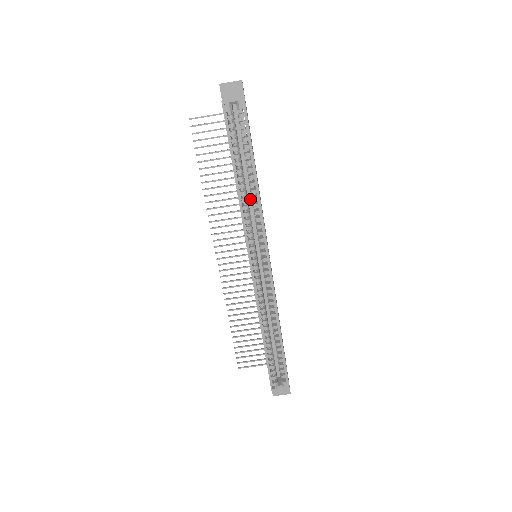
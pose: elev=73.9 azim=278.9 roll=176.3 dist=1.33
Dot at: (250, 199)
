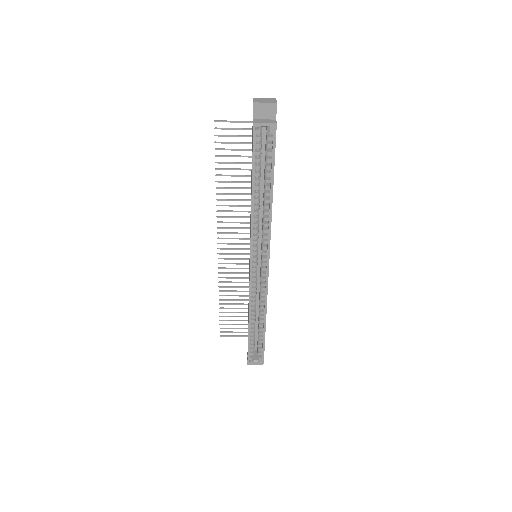
Dot at: (261, 208)
